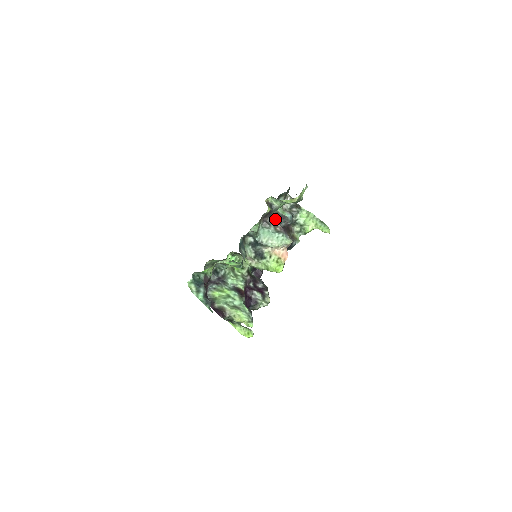
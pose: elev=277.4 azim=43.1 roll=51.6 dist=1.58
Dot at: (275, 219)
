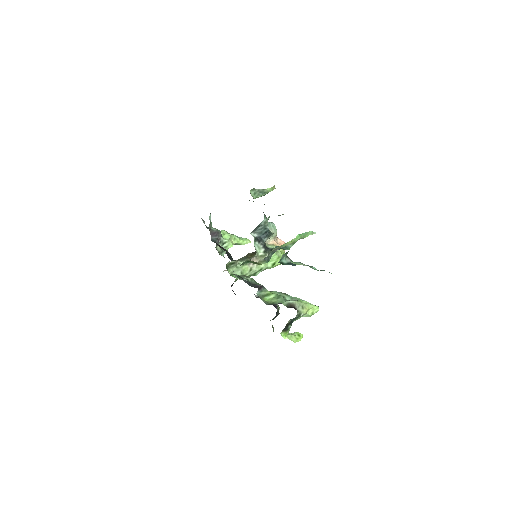
Dot at: occluded
